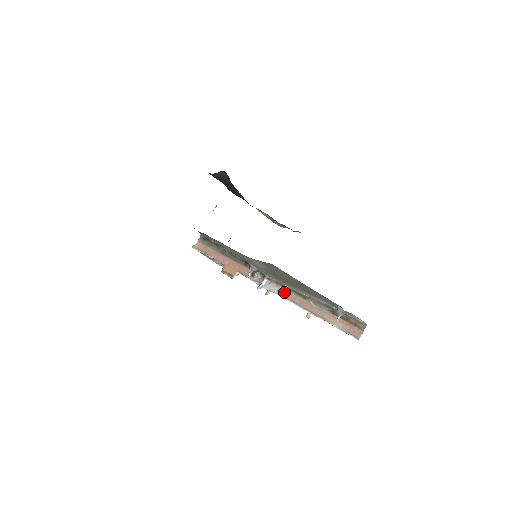
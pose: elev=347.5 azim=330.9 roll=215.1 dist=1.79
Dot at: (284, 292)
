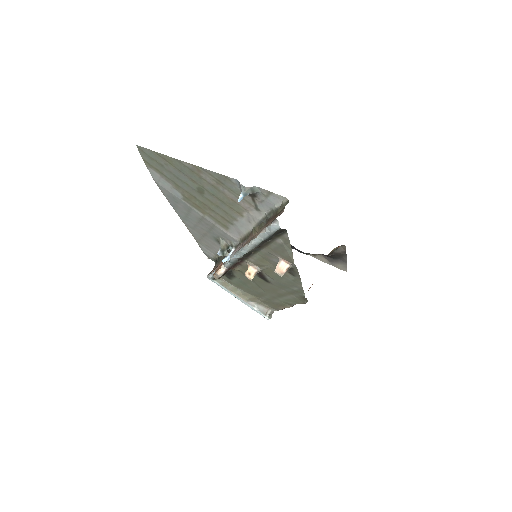
Dot at: occluded
